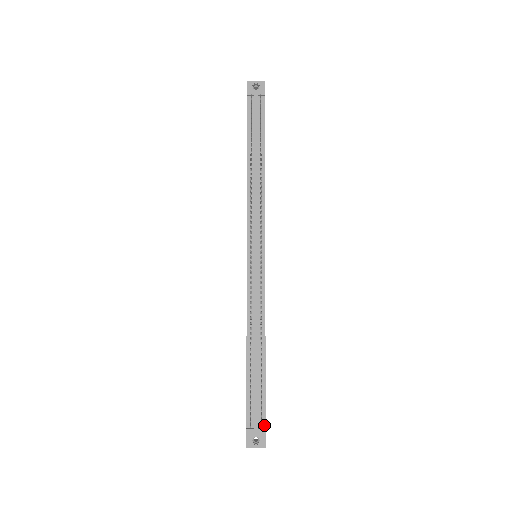
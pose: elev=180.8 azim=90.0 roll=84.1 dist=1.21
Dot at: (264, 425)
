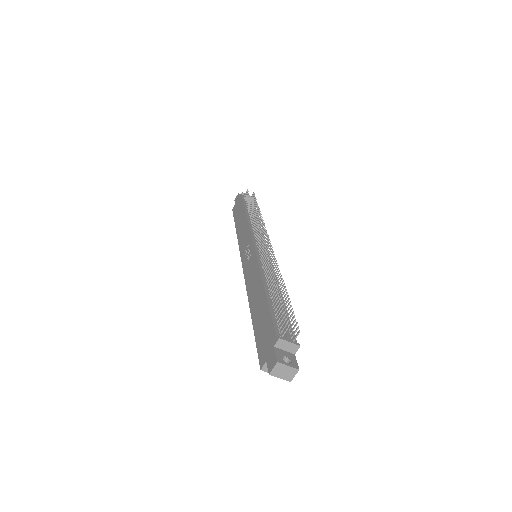
Dot at: (296, 343)
